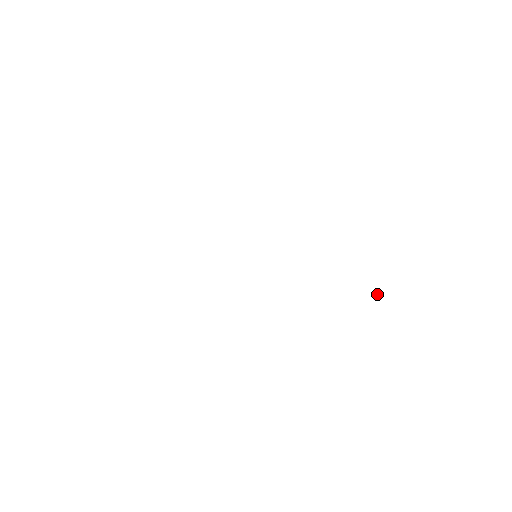
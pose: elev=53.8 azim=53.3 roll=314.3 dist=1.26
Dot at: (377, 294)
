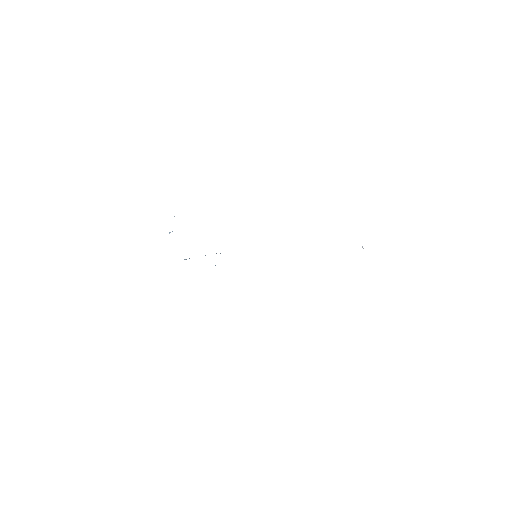
Dot at: (362, 246)
